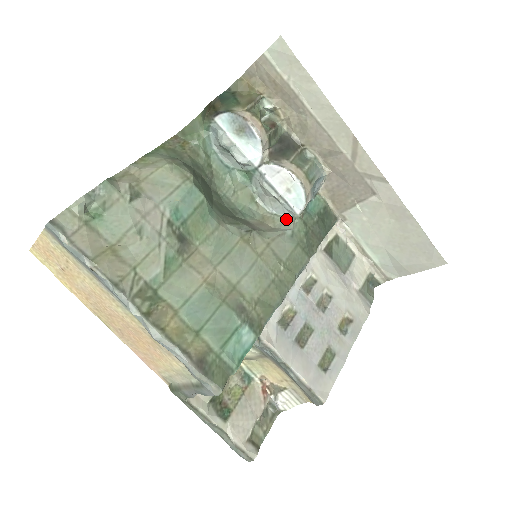
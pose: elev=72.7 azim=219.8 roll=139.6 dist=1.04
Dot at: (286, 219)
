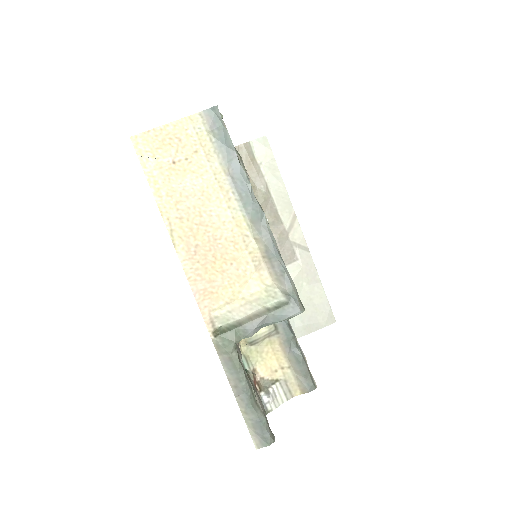
Dot at: occluded
